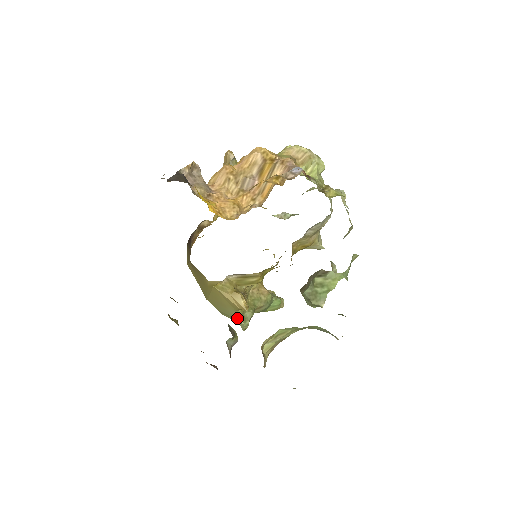
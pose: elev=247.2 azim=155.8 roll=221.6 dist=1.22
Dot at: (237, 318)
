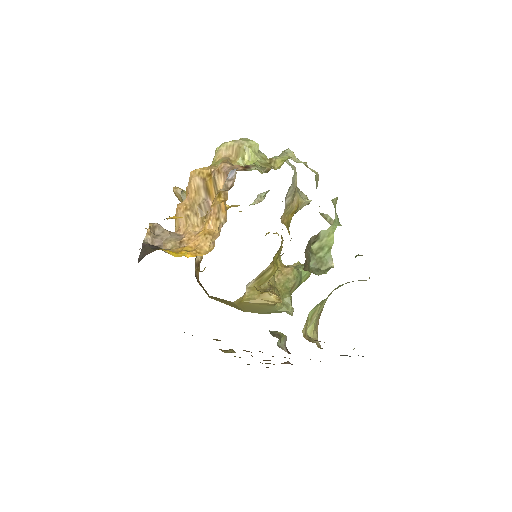
Dot at: (280, 310)
